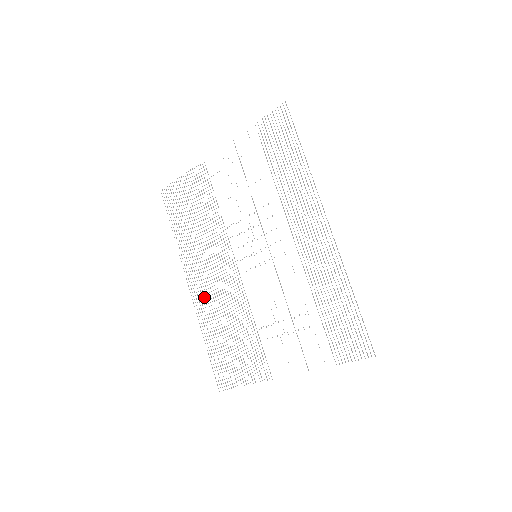
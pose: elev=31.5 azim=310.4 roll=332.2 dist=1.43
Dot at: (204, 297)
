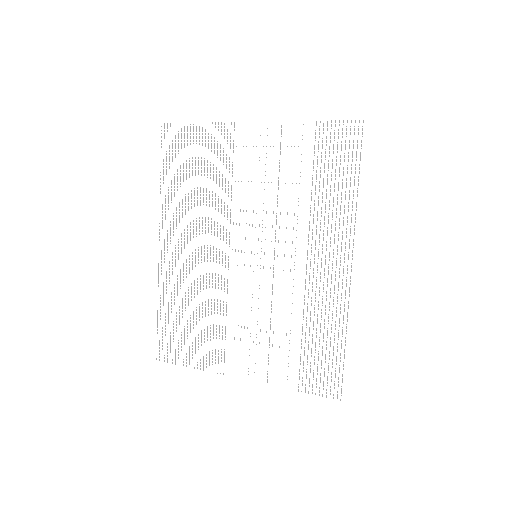
Dot at: (175, 265)
